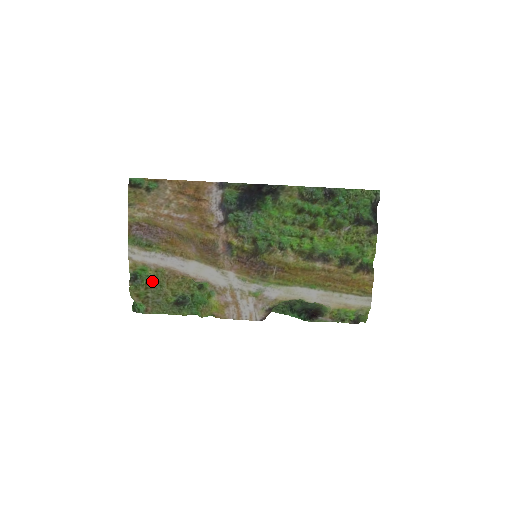
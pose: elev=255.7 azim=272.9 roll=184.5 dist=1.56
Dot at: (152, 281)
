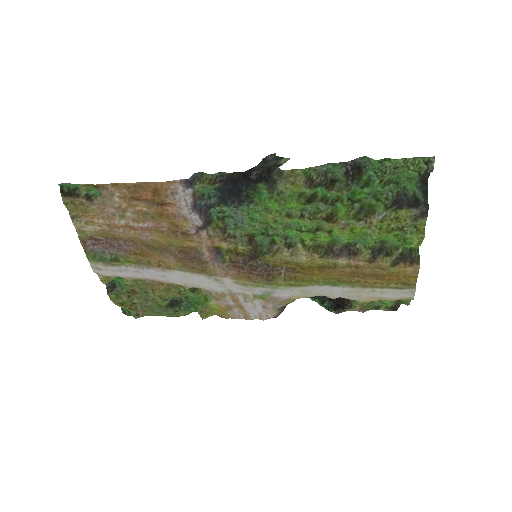
Dot at: (134, 287)
